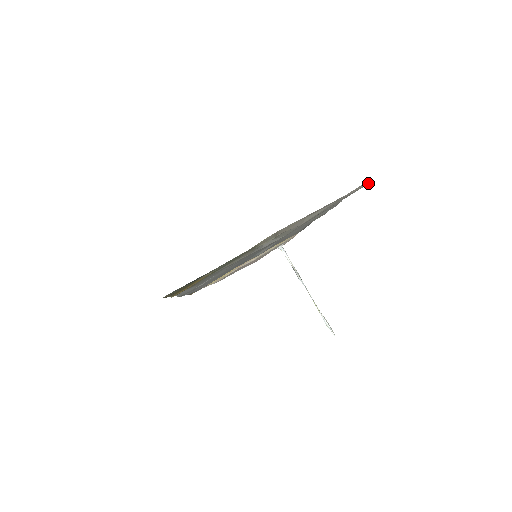
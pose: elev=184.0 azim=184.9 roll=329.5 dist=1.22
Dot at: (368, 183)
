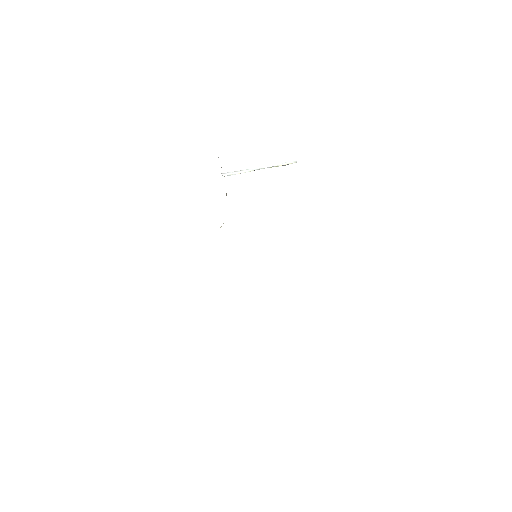
Dot at: occluded
